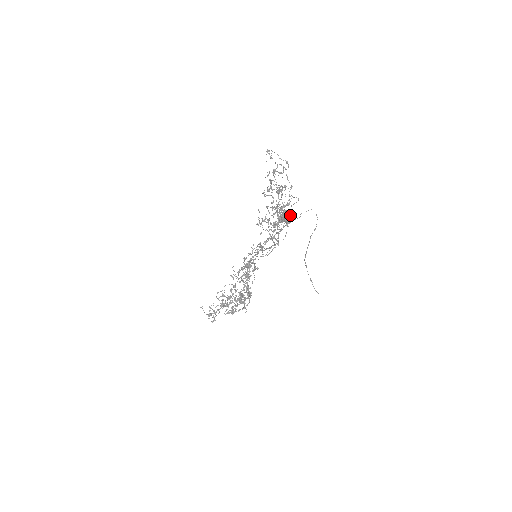
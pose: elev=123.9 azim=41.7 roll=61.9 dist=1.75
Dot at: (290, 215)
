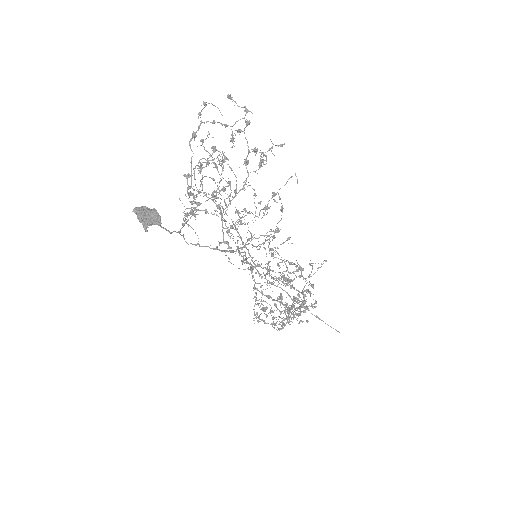
Dot at: (142, 215)
